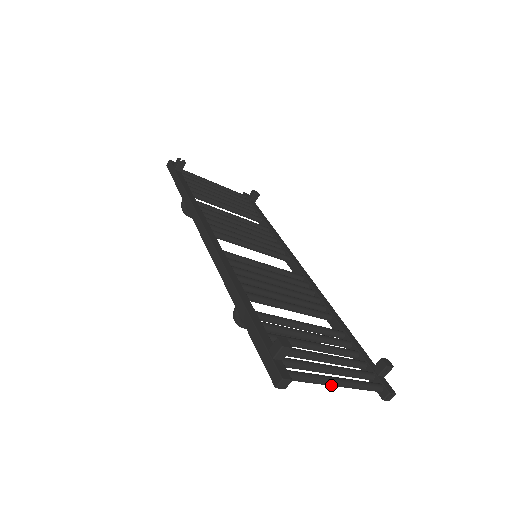
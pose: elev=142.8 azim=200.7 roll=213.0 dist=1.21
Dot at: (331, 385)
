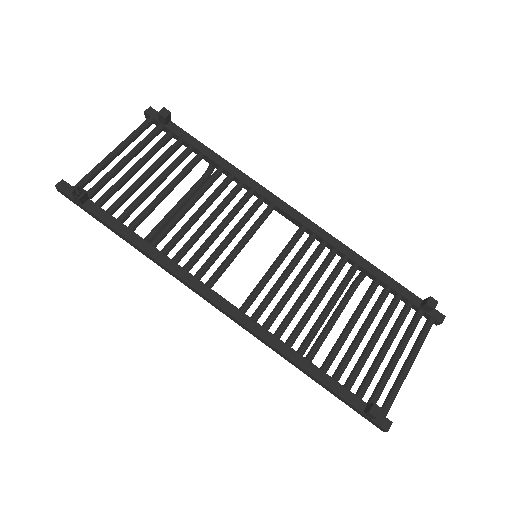
Dot at: (407, 373)
